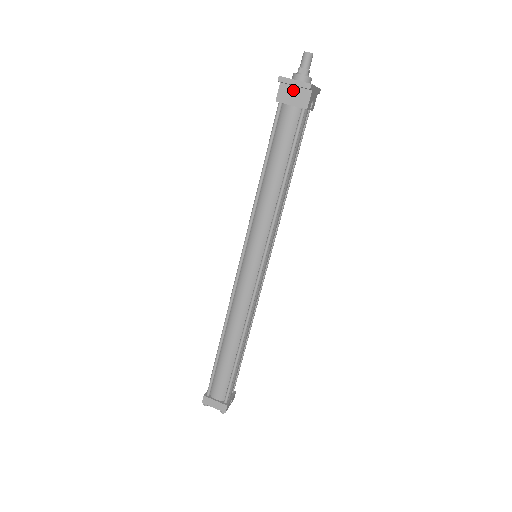
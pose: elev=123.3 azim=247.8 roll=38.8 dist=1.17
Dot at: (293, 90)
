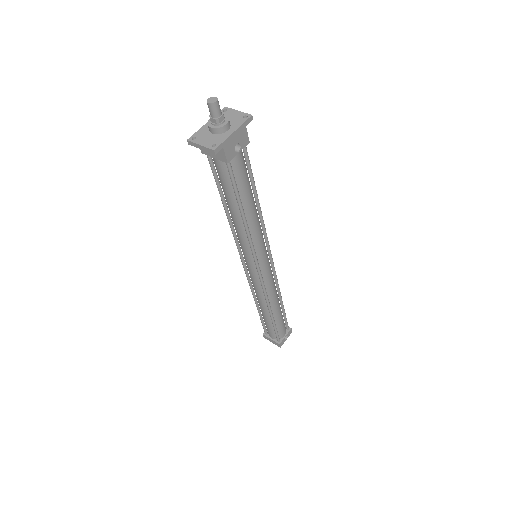
Dot at: occluded
